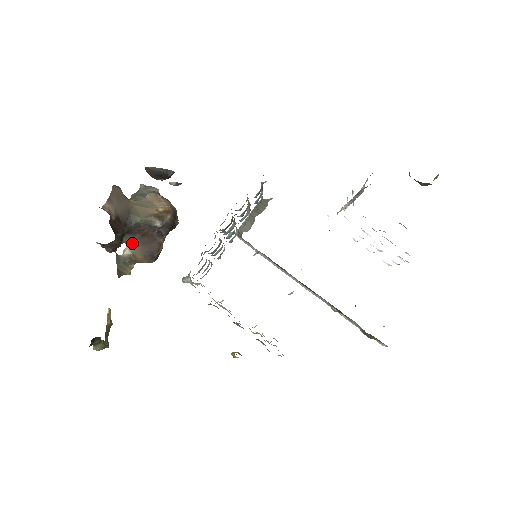
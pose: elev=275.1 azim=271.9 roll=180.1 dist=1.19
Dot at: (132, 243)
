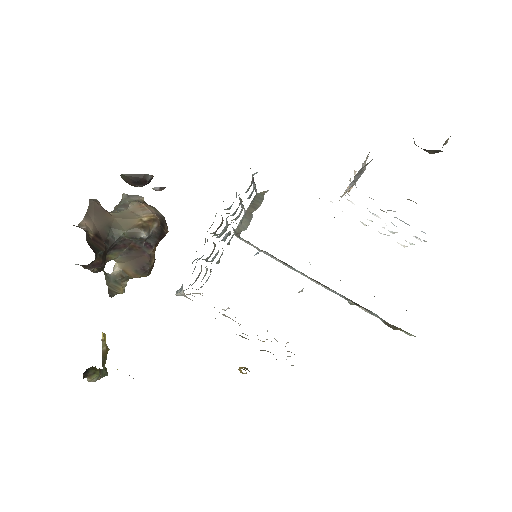
Dot at: (120, 259)
